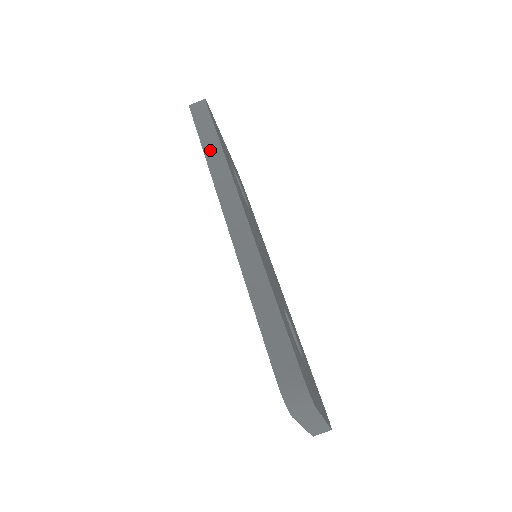
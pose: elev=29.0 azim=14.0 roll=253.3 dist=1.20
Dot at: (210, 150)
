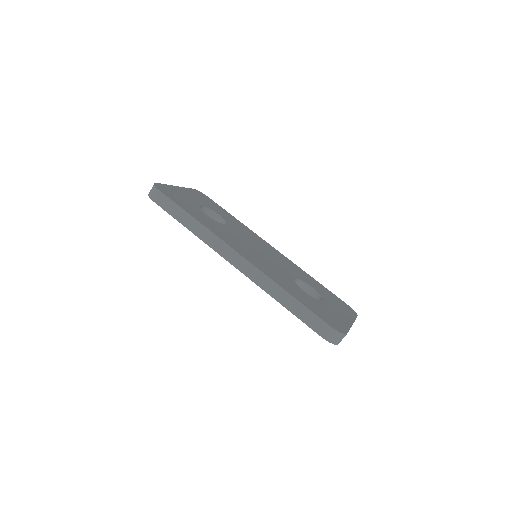
Dot at: (190, 225)
